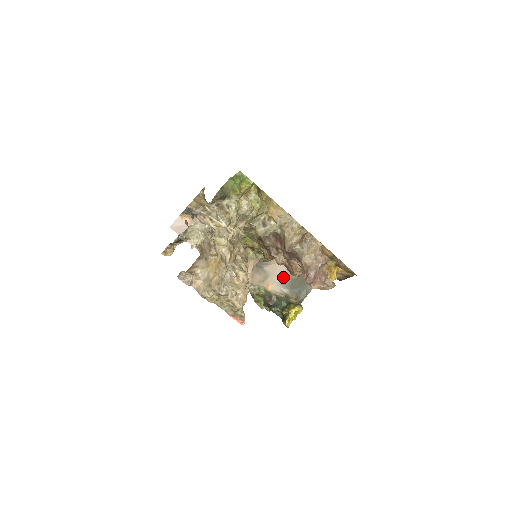
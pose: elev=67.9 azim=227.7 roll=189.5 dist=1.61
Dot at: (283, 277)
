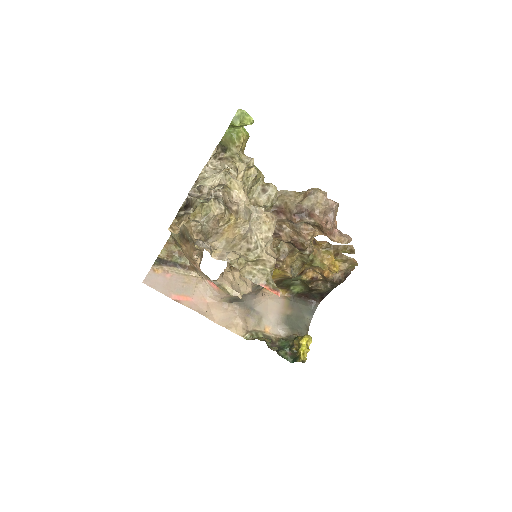
Dot at: (277, 315)
